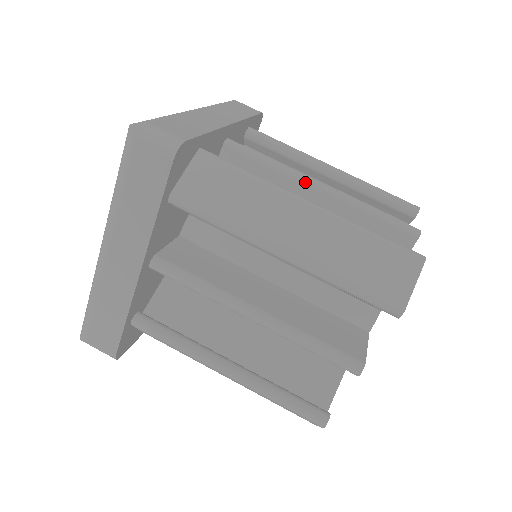
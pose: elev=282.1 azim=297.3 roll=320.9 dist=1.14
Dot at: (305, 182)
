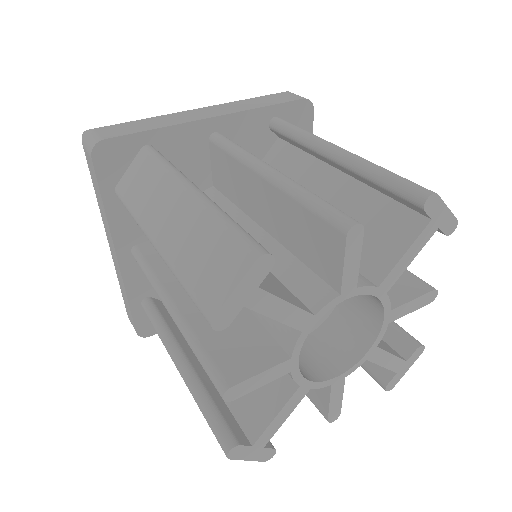
Dot at: (255, 169)
